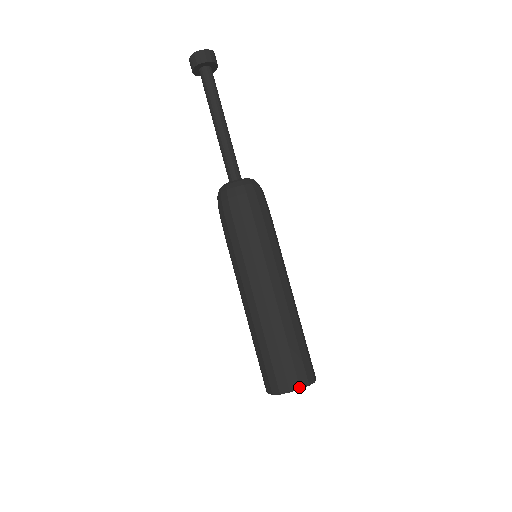
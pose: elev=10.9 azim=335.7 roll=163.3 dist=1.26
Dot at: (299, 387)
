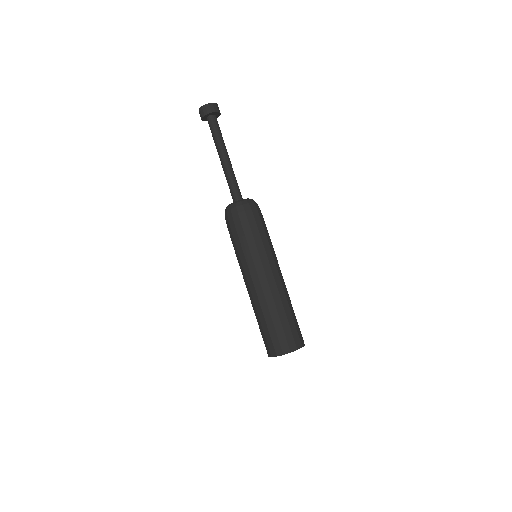
Dot at: (296, 348)
